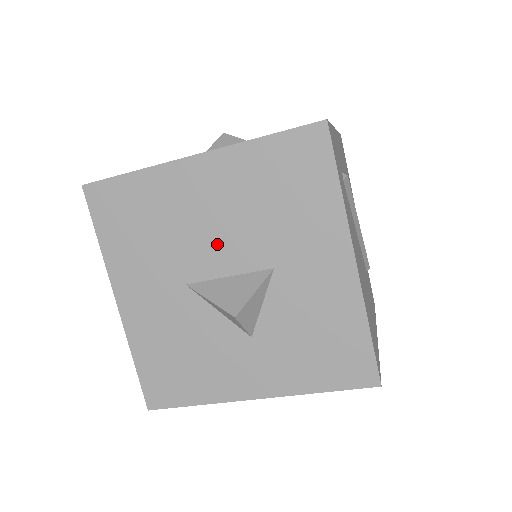
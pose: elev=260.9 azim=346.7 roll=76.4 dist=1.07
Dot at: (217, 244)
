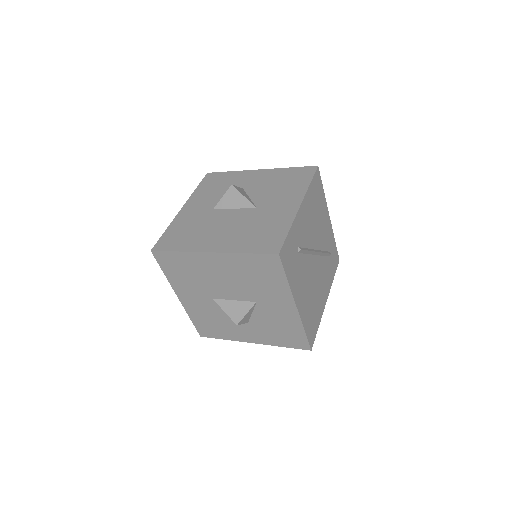
Dot at: (227, 288)
